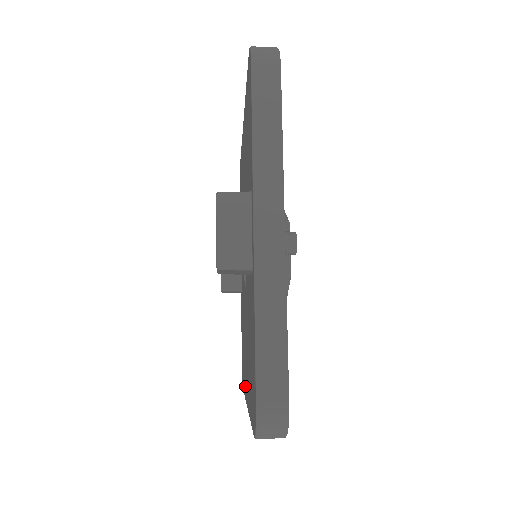
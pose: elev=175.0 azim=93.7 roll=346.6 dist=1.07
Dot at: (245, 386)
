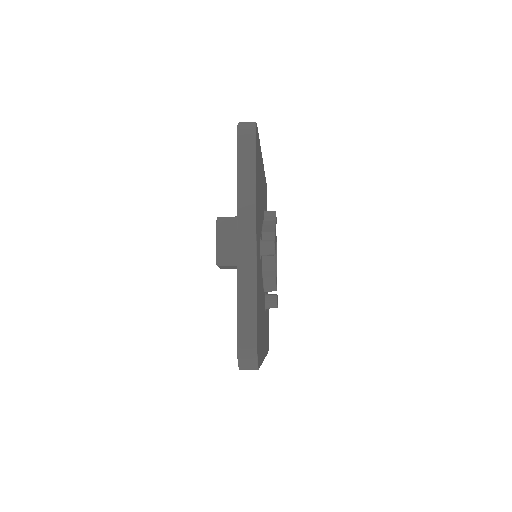
Dot at: occluded
